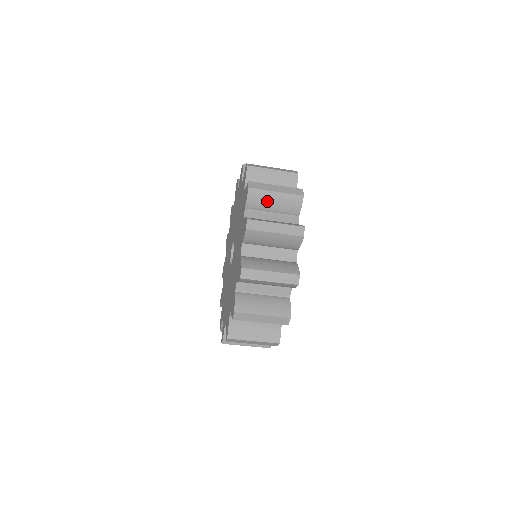
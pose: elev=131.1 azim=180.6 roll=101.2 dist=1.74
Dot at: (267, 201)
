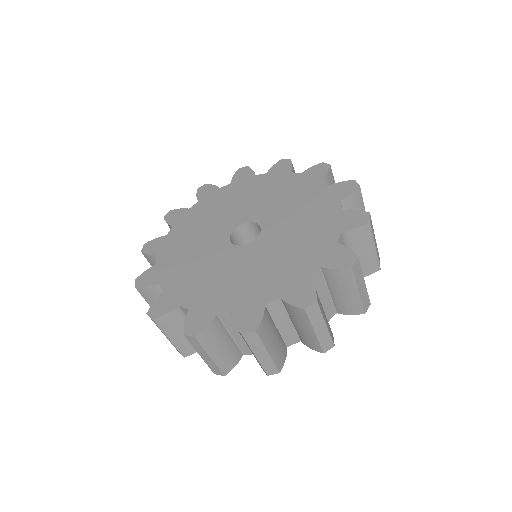
Dot at: occluded
